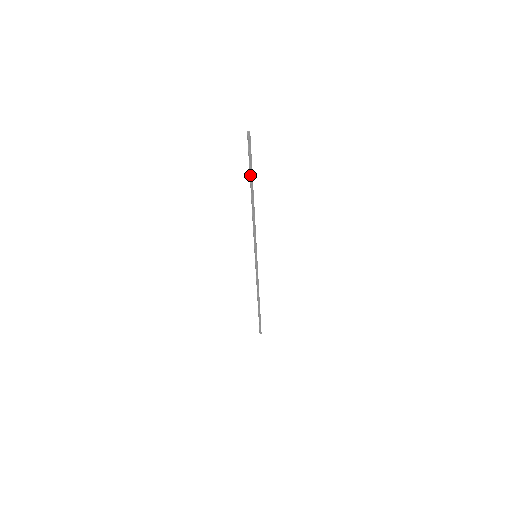
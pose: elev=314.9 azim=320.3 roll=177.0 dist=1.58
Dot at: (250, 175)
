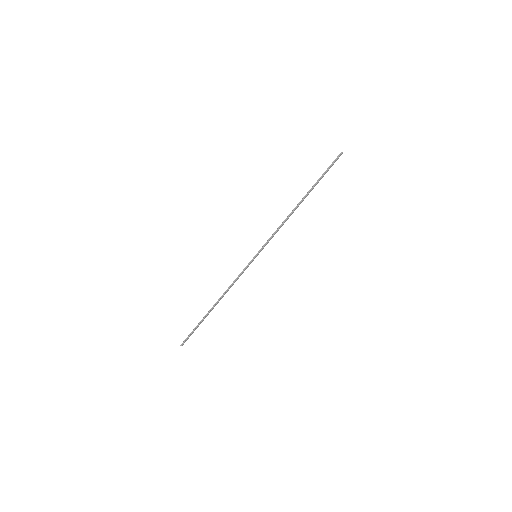
Dot at: (316, 183)
